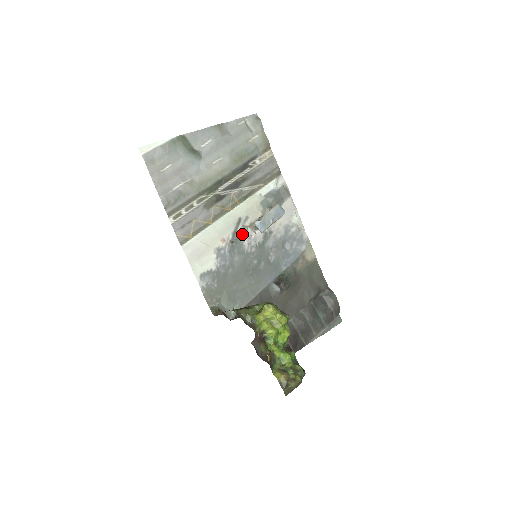
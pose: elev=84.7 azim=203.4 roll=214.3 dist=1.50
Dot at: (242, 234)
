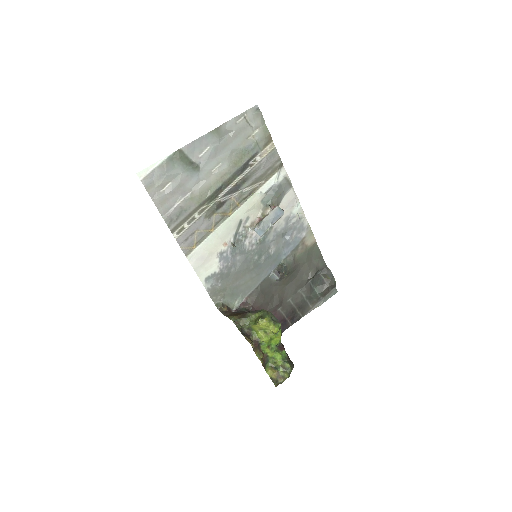
Dot at: (243, 235)
